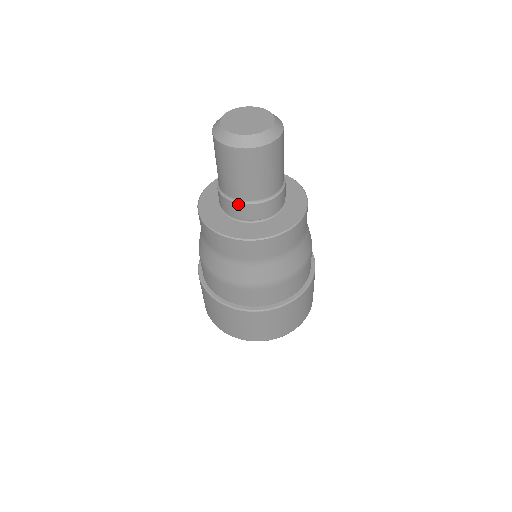
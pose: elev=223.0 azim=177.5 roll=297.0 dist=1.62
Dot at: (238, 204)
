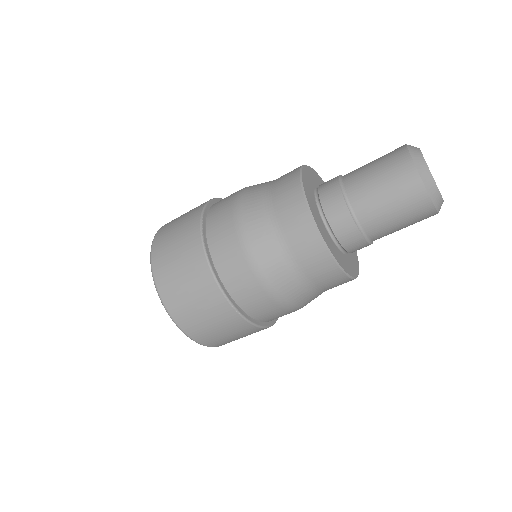
Dot at: (349, 214)
